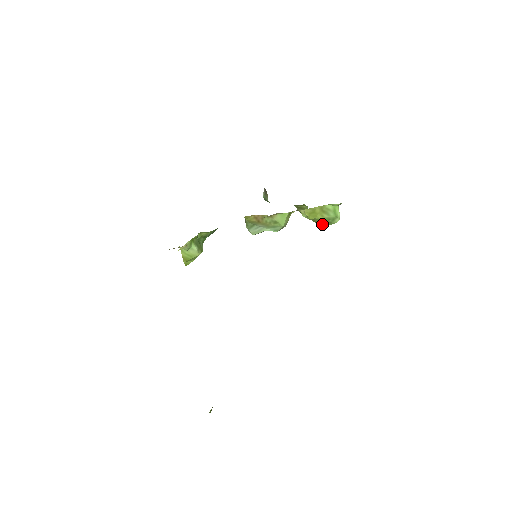
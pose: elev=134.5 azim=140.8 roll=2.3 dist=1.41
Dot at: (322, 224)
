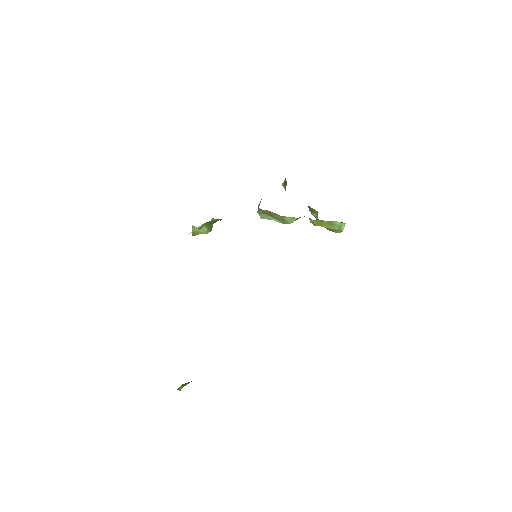
Dot at: (326, 228)
